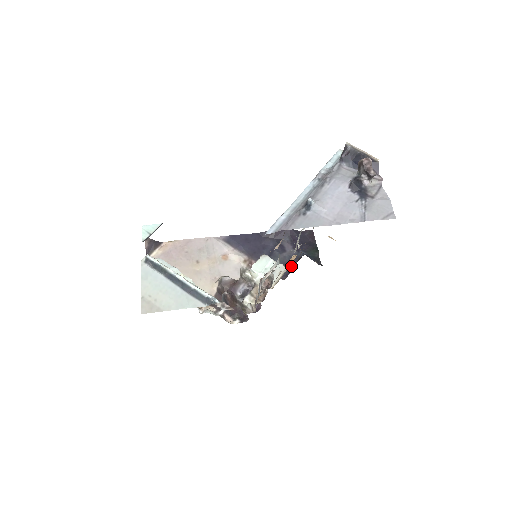
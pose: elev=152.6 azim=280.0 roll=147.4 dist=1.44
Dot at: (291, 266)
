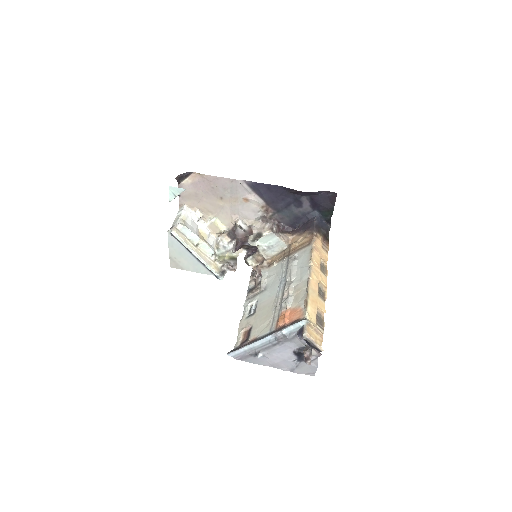
Dot at: (301, 222)
